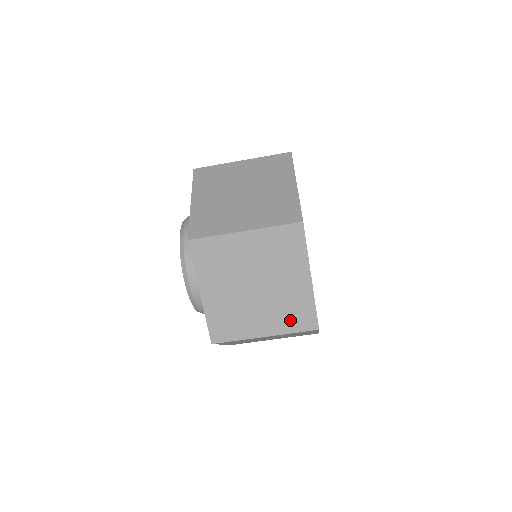
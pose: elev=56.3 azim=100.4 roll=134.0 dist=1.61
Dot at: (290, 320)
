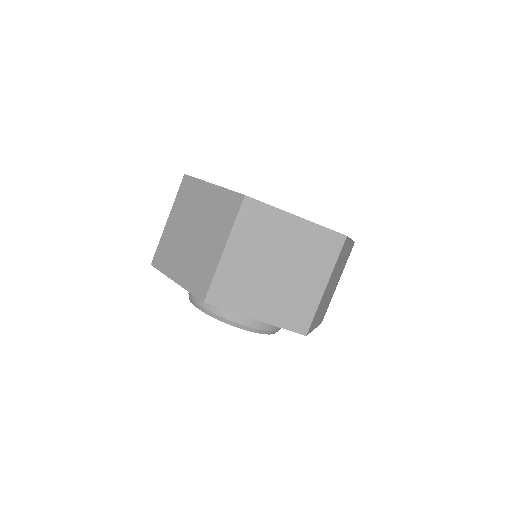
Dot at: (226, 218)
